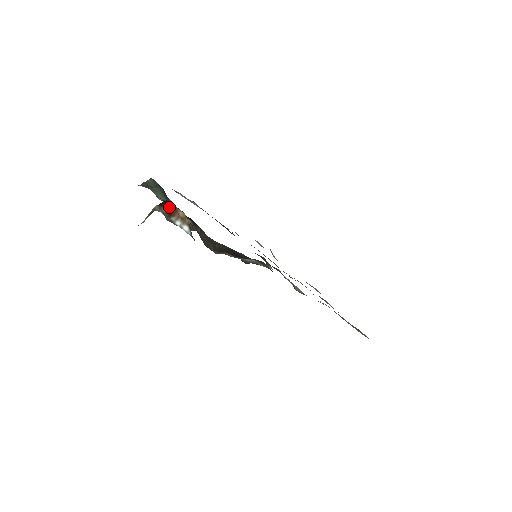
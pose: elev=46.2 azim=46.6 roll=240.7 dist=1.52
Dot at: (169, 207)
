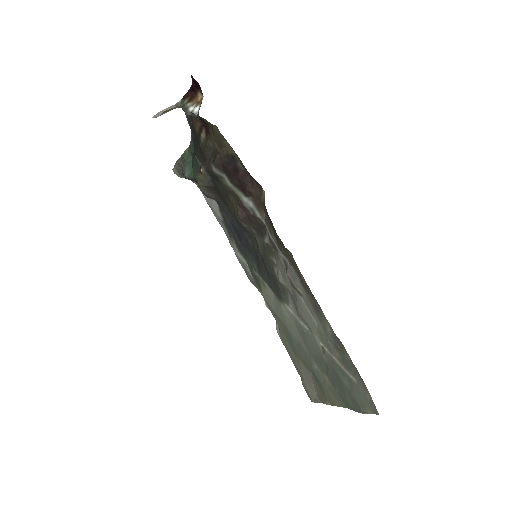
Dot at: (192, 96)
